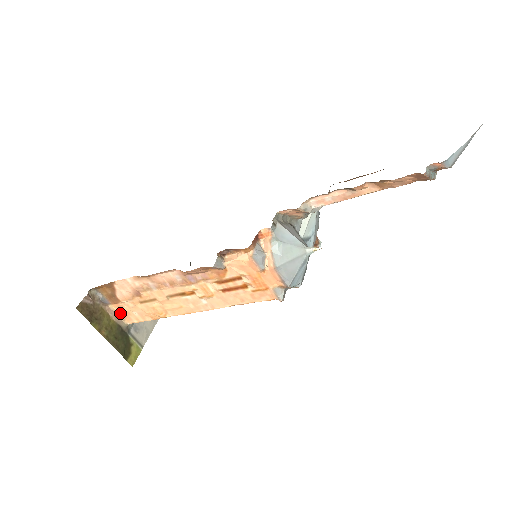
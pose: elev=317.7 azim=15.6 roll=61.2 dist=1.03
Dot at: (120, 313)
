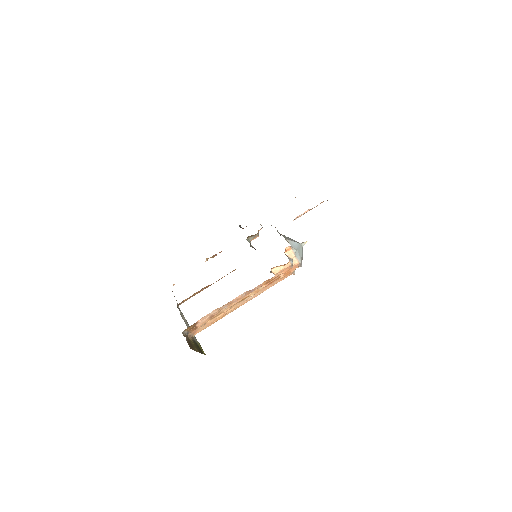
Dot at: (192, 333)
